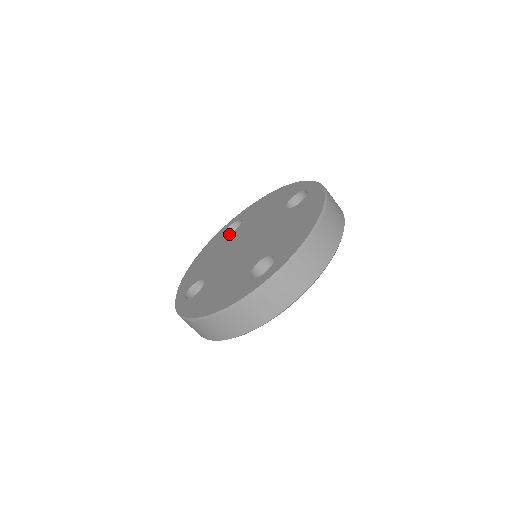
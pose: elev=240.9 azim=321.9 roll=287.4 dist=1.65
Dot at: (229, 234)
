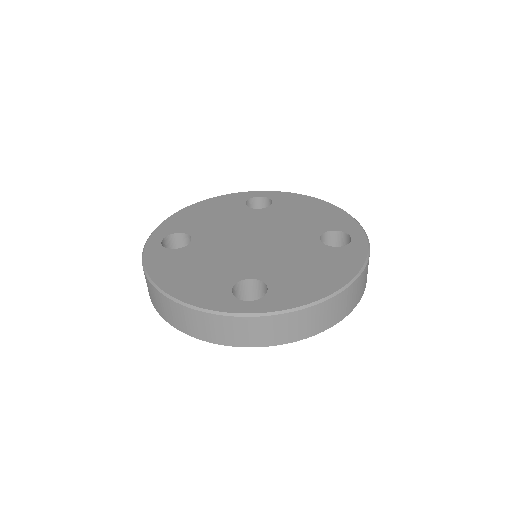
Dot at: (251, 203)
